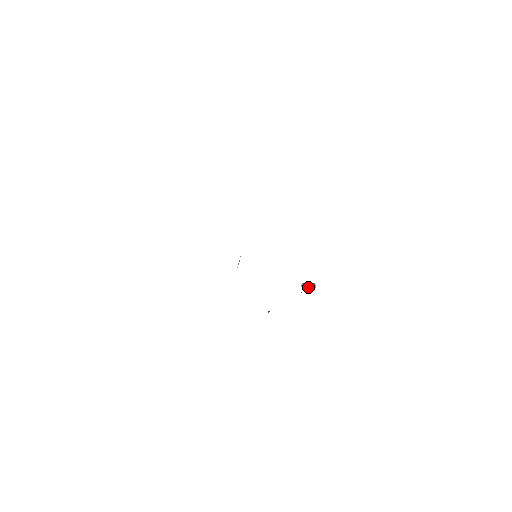
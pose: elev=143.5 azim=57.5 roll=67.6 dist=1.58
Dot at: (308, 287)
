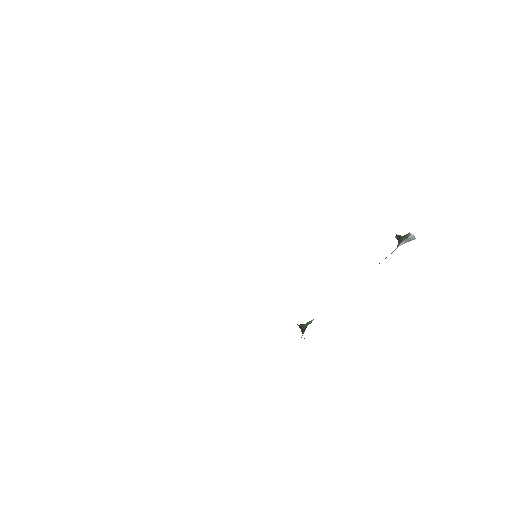
Dot at: (400, 242)
